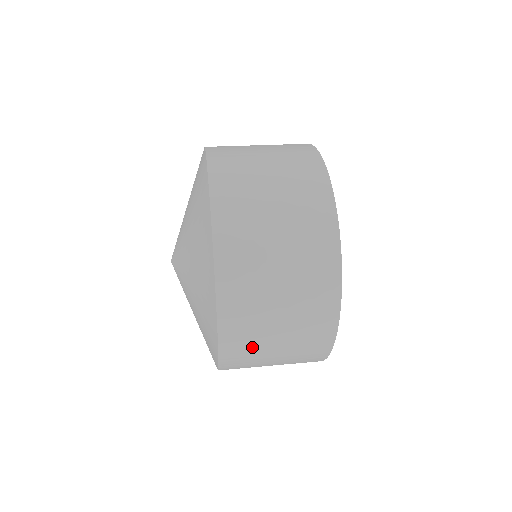
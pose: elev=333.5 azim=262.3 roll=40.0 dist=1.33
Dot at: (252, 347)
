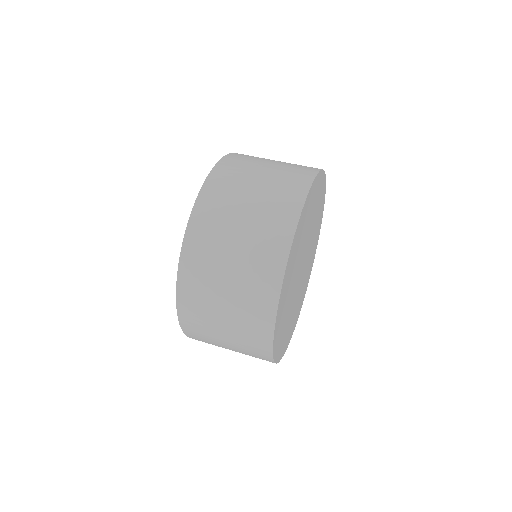
Dot at: (204, 328)
